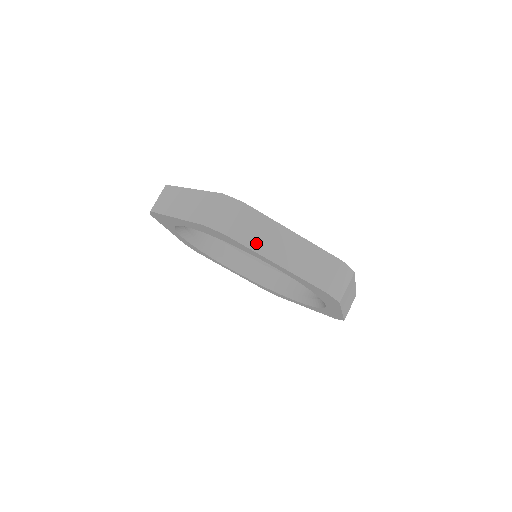
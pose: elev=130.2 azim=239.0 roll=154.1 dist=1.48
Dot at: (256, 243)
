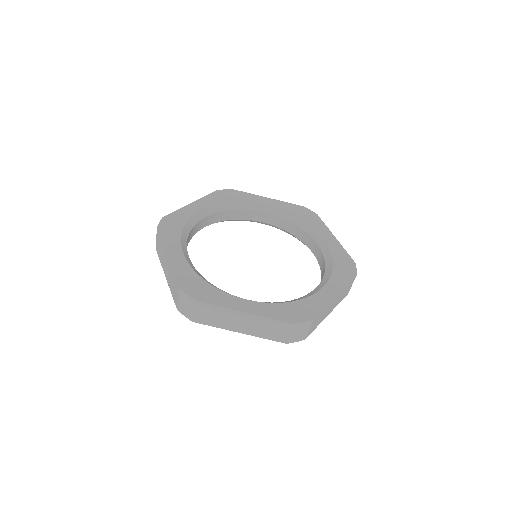
Dot at: (217, 323)
